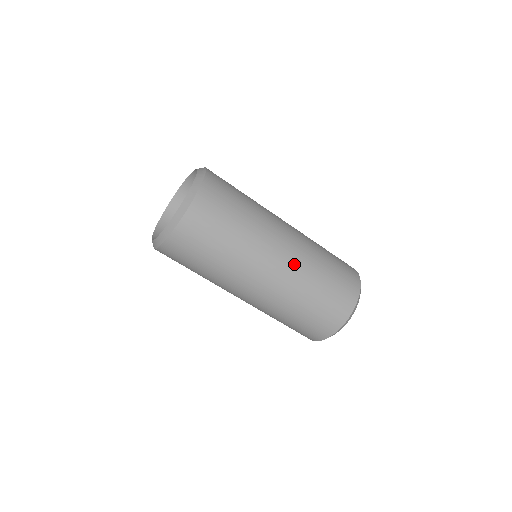
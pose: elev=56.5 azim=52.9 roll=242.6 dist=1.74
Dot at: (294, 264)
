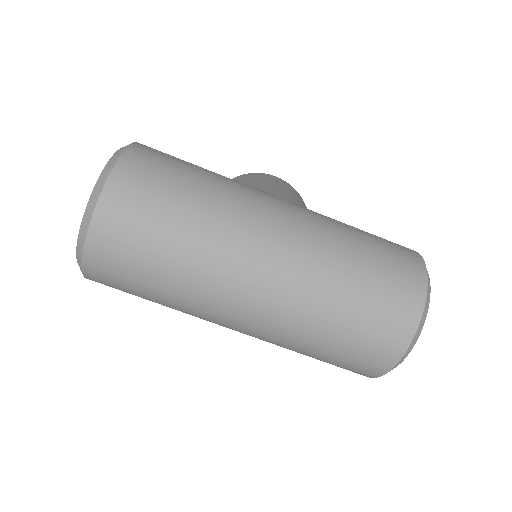
Dot at: (290, 279)
